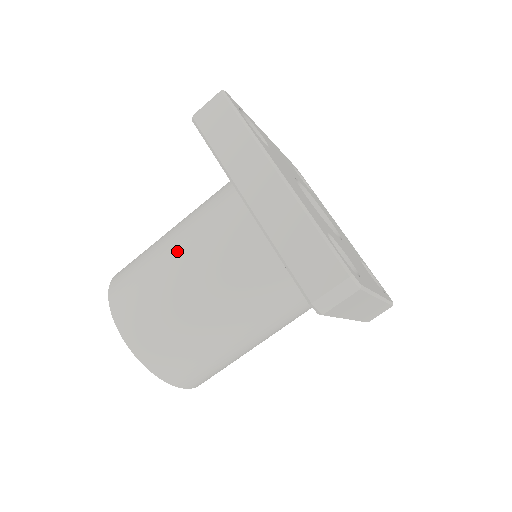
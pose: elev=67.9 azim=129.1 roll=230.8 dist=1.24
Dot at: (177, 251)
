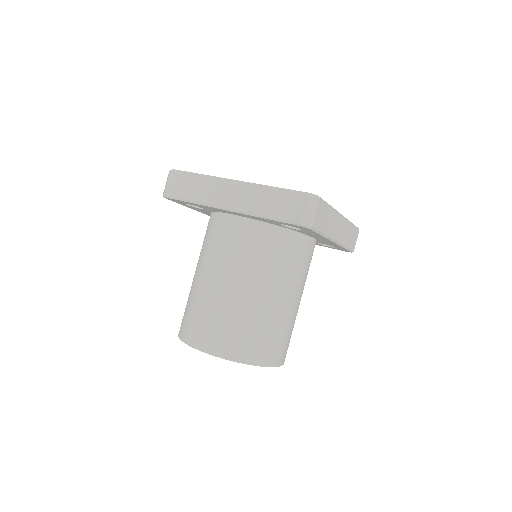
Dot at: (208, 277)
